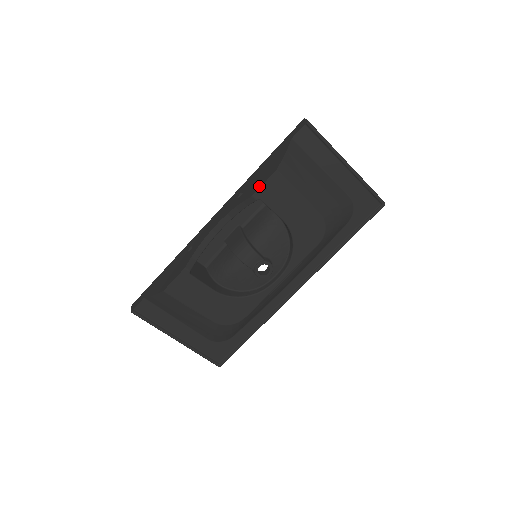
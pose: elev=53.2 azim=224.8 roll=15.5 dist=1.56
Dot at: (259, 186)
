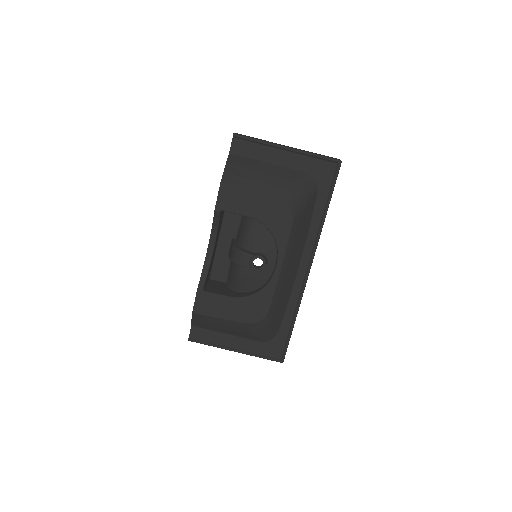
Dot at: (216, 201)
